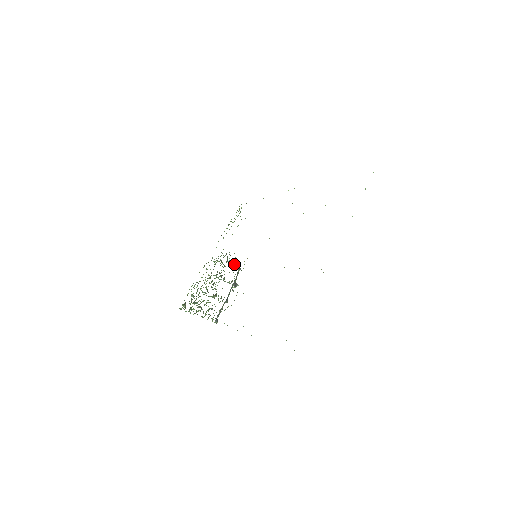
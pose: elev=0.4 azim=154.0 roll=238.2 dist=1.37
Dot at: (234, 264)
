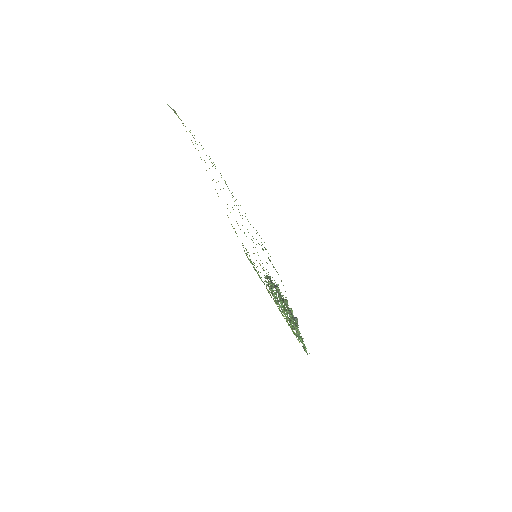
Dot at: occluded
